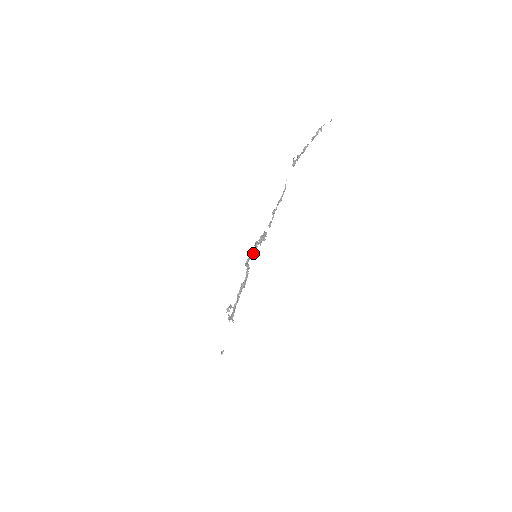
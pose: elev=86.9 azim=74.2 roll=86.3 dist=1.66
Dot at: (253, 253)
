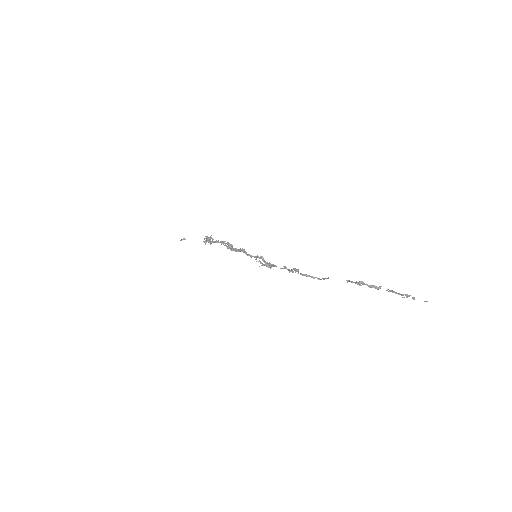
Dot at: (254, 256)
